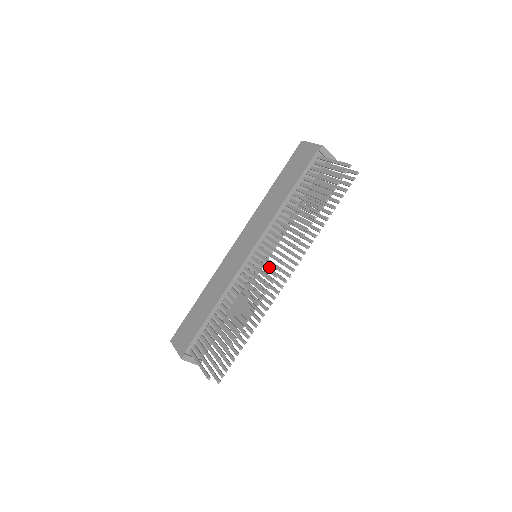
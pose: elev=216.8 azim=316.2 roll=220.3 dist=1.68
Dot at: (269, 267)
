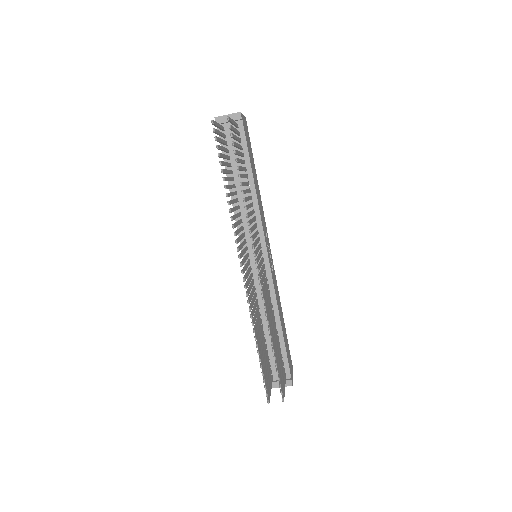
Dot at: occluded
